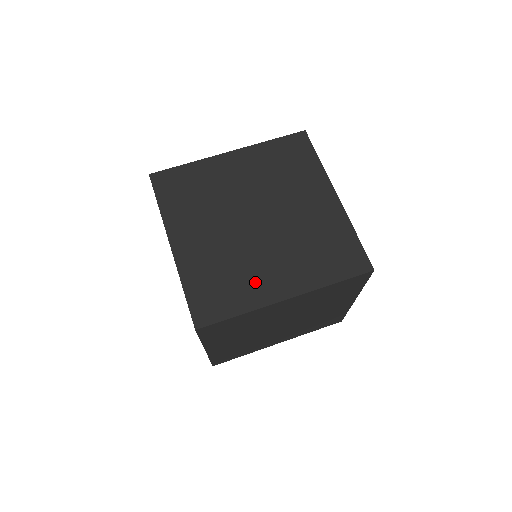
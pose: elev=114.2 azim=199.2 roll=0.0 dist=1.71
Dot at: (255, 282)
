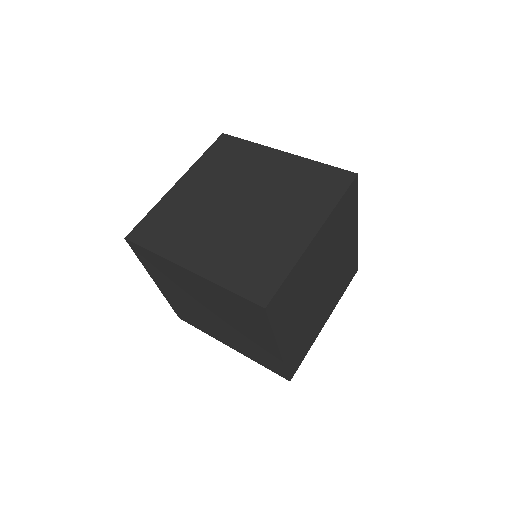
Dot at: (280, 243)
